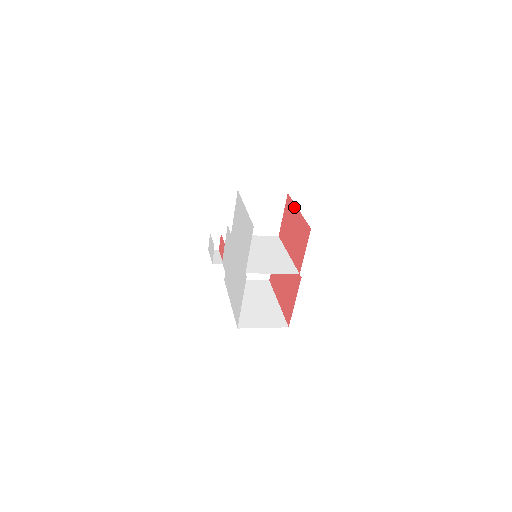
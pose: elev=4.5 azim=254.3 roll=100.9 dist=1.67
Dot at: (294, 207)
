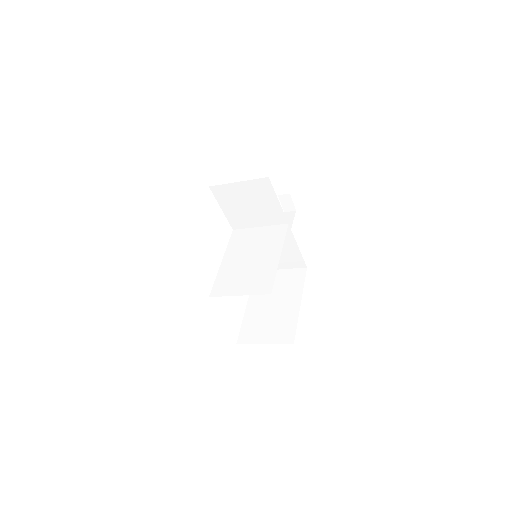
Dot at: occluded
